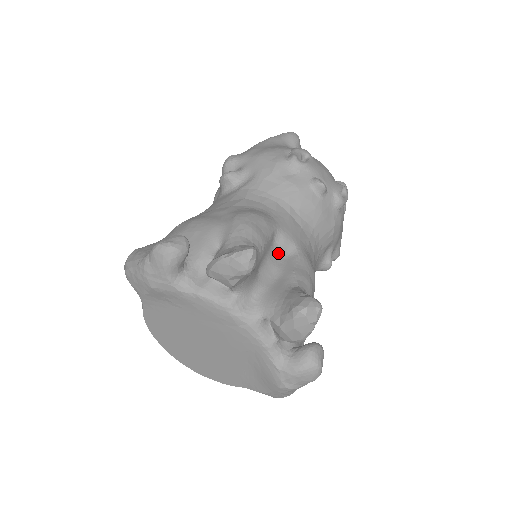
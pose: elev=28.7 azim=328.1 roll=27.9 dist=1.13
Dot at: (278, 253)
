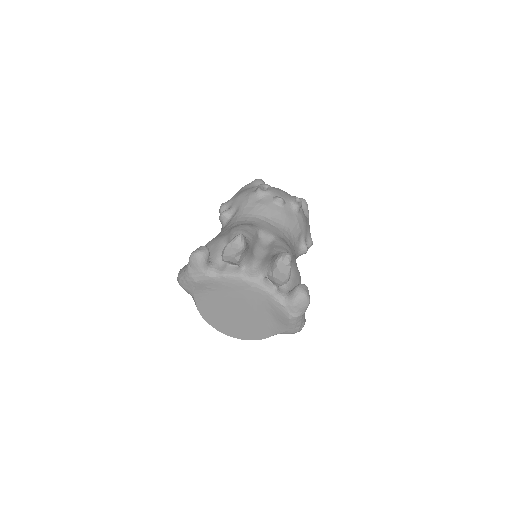
Dot at: (263, 243)
